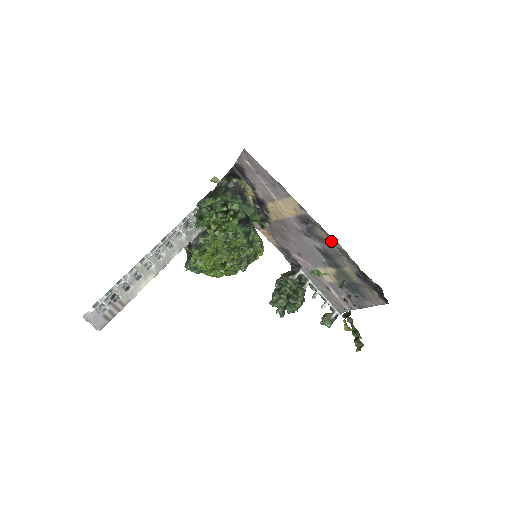
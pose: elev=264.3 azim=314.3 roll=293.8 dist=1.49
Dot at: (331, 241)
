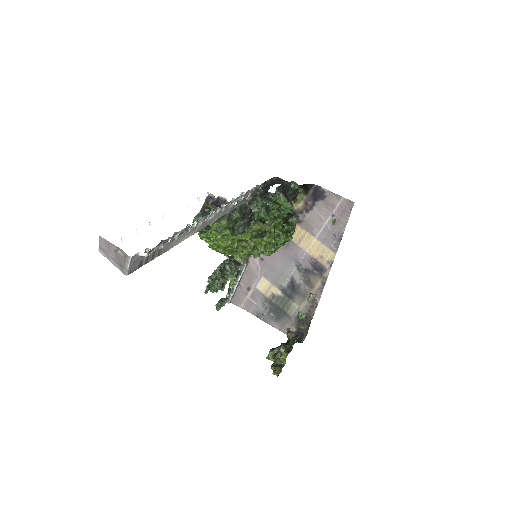
Dot at: (317, 292)
